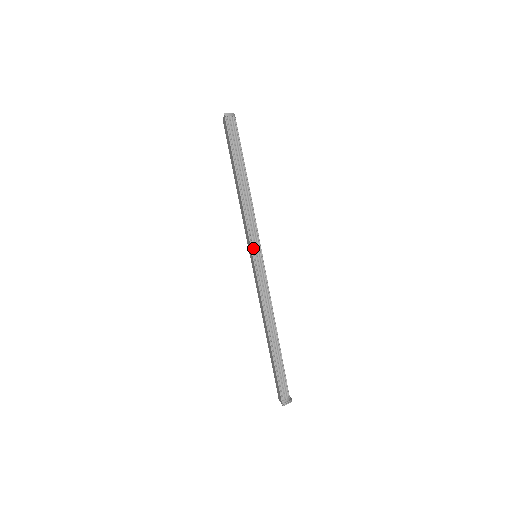
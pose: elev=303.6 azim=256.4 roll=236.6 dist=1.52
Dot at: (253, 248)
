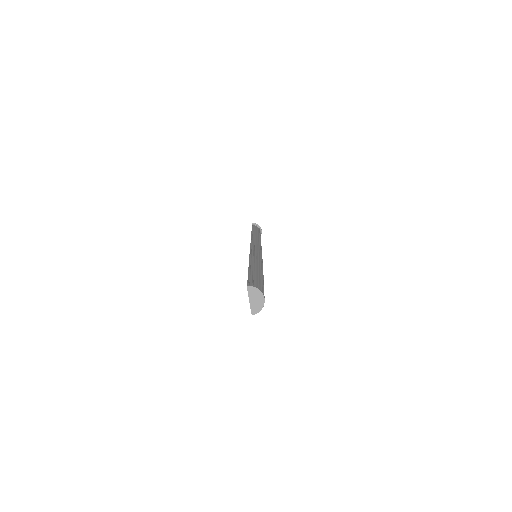
Dot at: occluded
